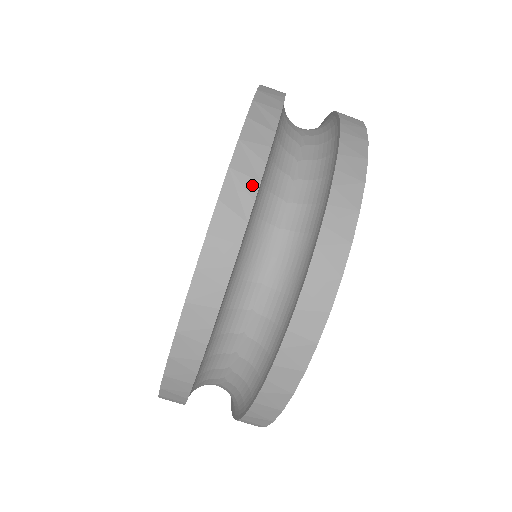
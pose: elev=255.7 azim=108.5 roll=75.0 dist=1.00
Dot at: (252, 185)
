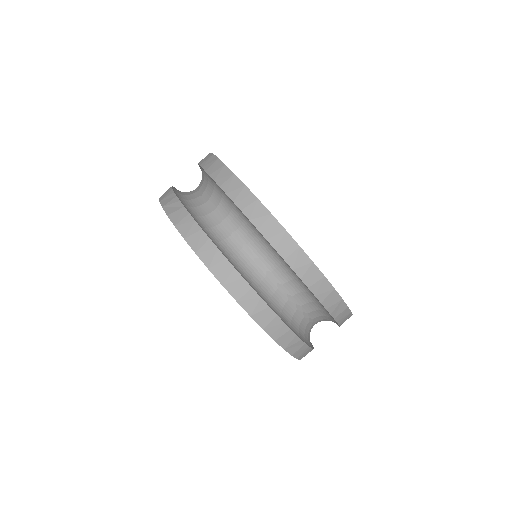
Dot at: (175, 200)
